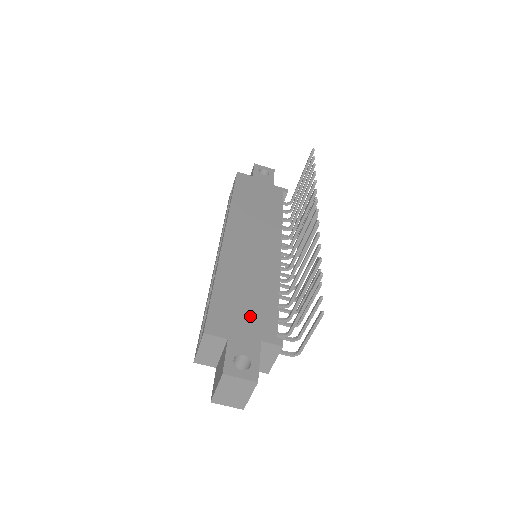
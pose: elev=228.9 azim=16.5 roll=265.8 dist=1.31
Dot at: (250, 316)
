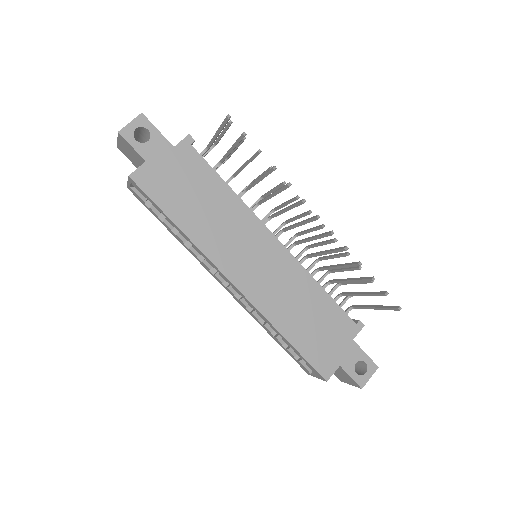
Dot at: (330, 332)
